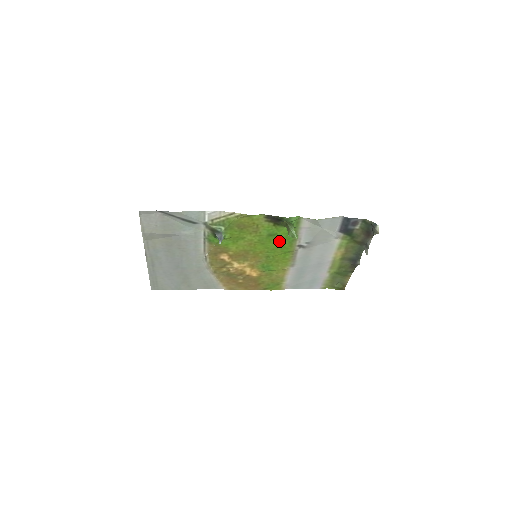
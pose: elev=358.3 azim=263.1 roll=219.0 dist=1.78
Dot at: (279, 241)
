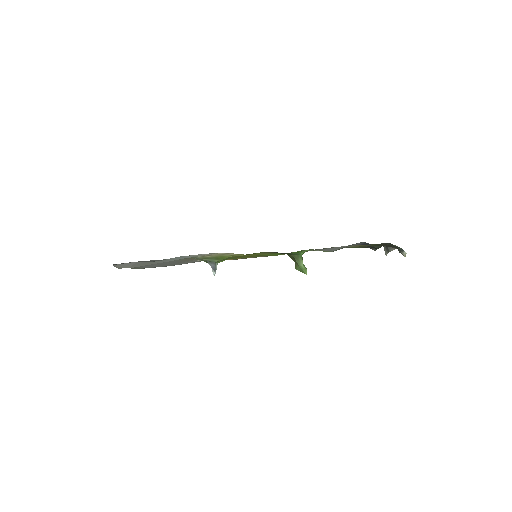
Dot at: occluded
